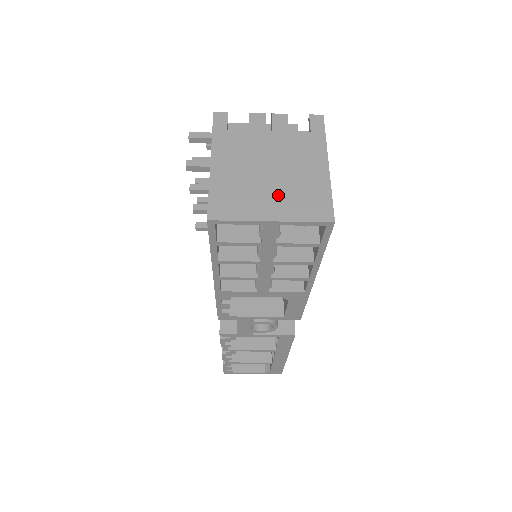
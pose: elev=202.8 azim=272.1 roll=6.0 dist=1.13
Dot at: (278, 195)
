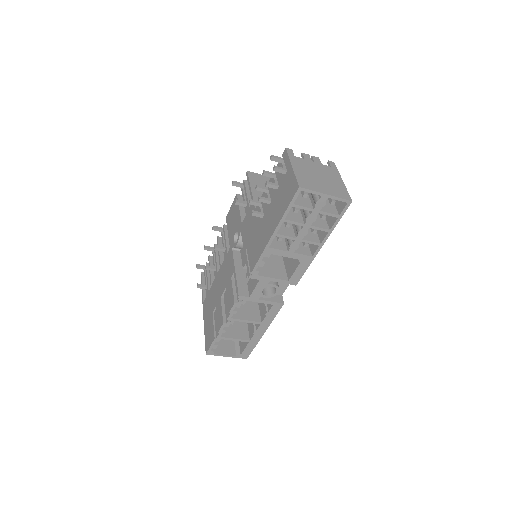
Dot at: (326, 186)
